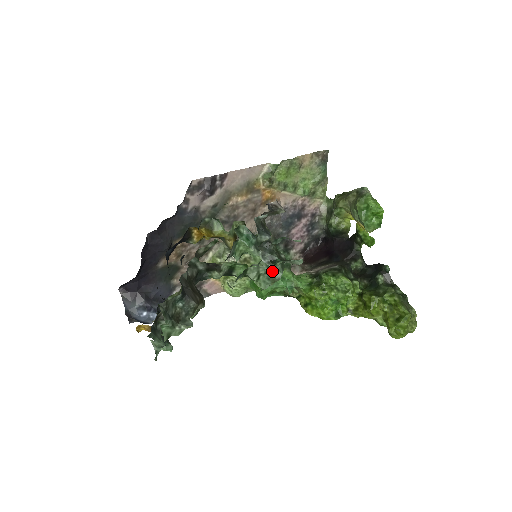
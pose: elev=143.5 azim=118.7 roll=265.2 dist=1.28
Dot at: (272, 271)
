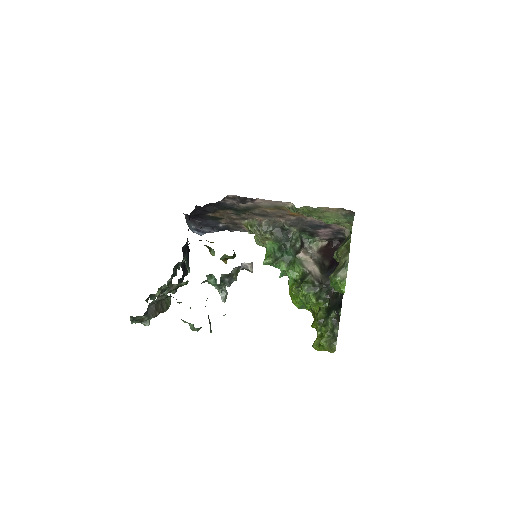
Dot at: (194, 327)
